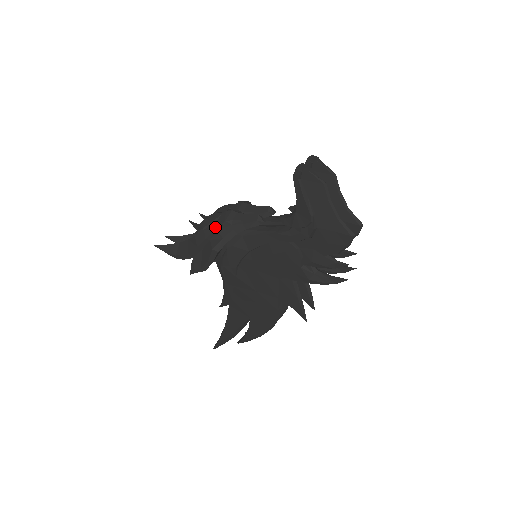
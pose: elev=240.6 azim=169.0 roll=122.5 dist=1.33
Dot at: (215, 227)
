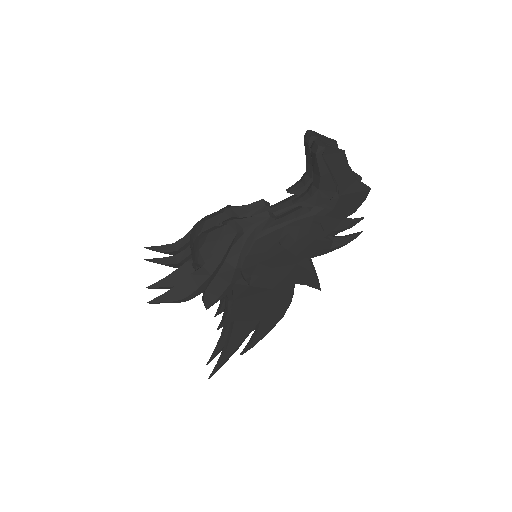
Dot at: (228, 244)
